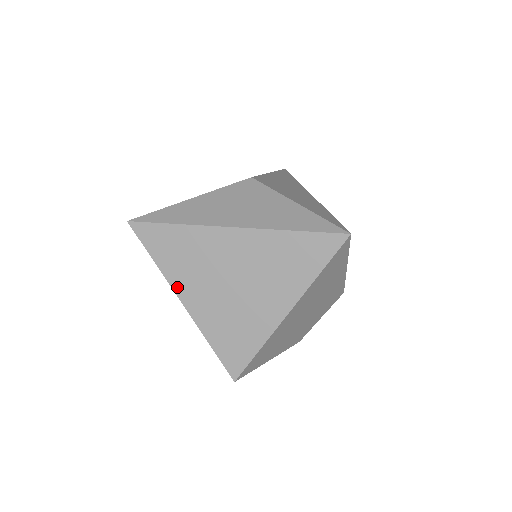
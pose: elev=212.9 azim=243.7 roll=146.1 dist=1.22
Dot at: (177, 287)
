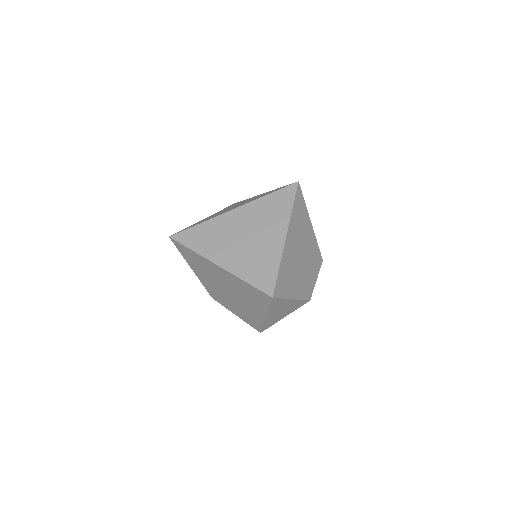
Dot at: (212, 258)
